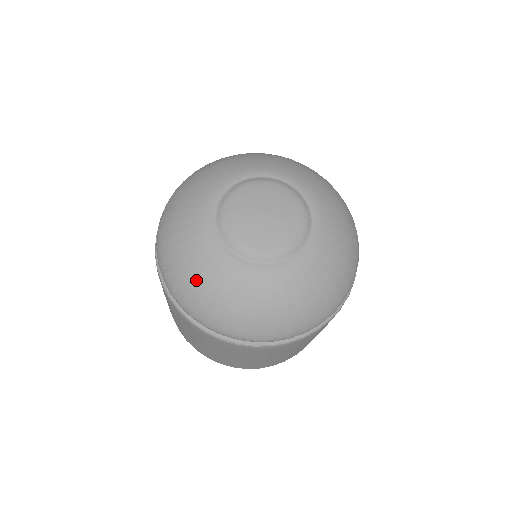
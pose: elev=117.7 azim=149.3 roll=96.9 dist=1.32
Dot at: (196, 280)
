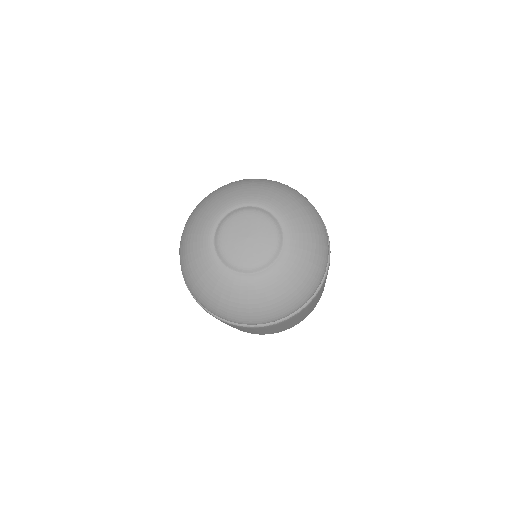
Dot at: (191, 234)
